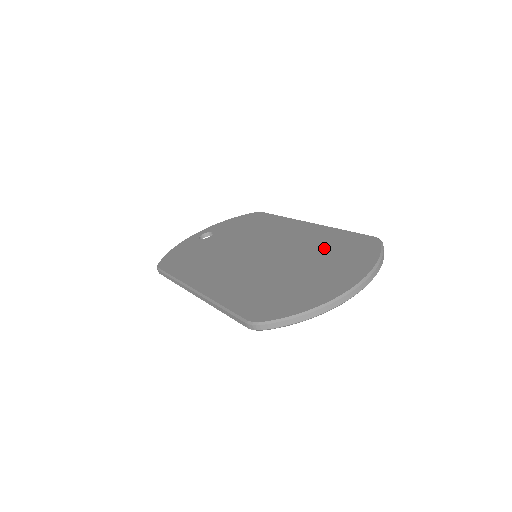
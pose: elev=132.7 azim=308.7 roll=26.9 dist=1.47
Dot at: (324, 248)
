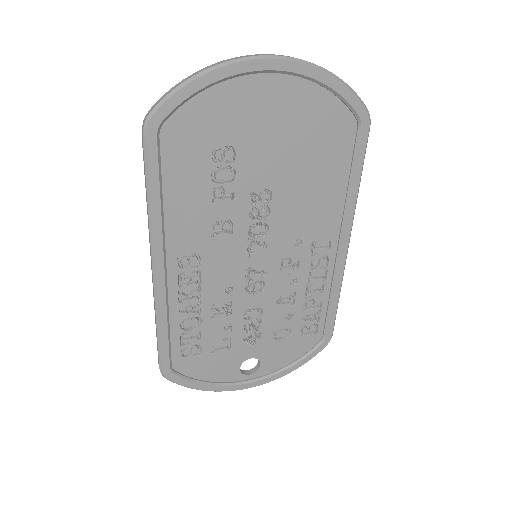
Dot at: occluded
